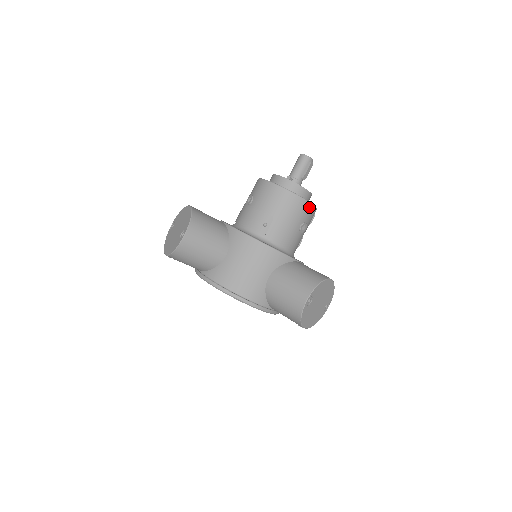
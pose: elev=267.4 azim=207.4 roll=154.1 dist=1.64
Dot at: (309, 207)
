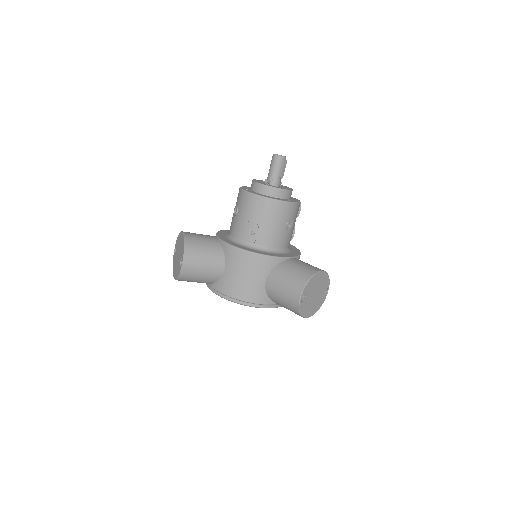
Dot at: (290, 206)
